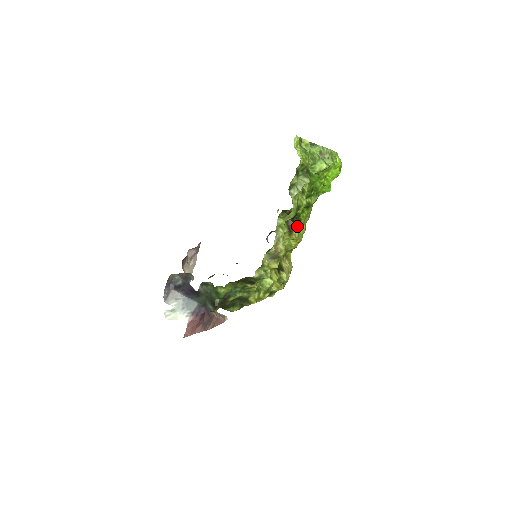
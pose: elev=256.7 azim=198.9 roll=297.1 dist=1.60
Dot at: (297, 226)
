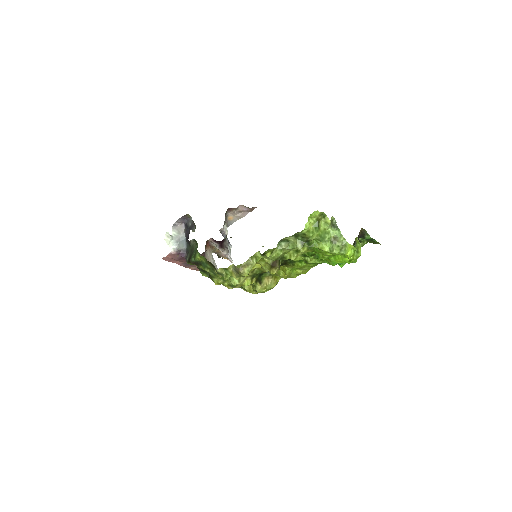
Dot at: (289, 266)
